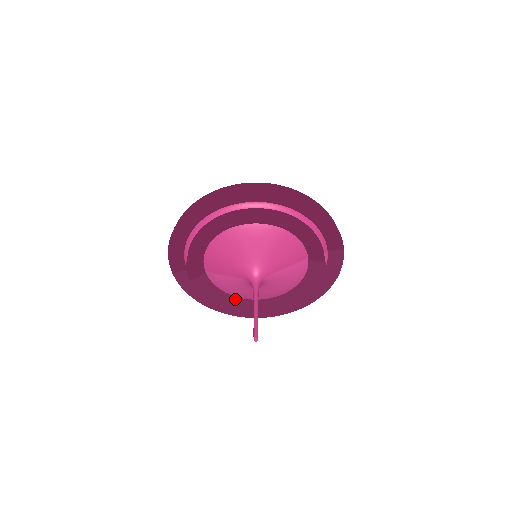
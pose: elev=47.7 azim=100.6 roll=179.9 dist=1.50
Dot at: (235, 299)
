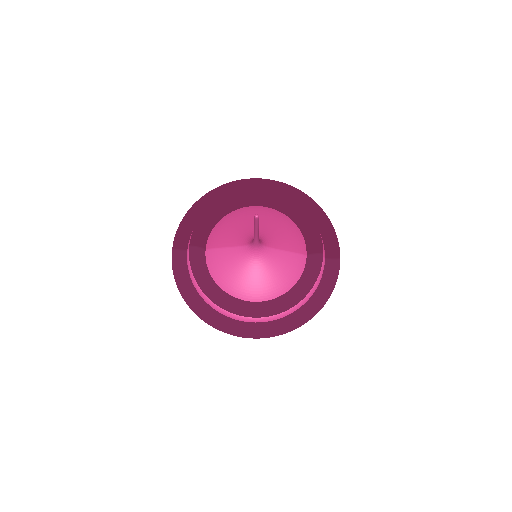
Dot at: (222, 291)
